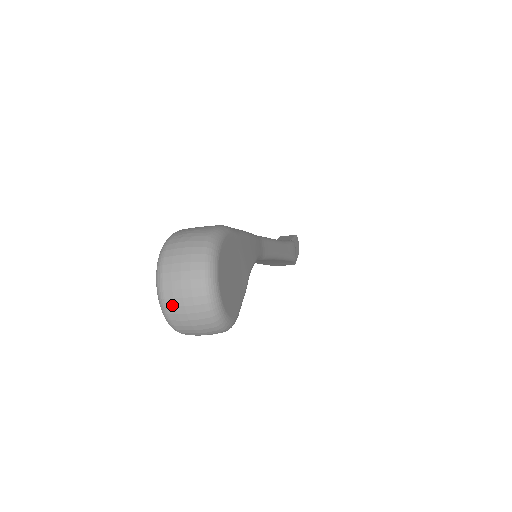
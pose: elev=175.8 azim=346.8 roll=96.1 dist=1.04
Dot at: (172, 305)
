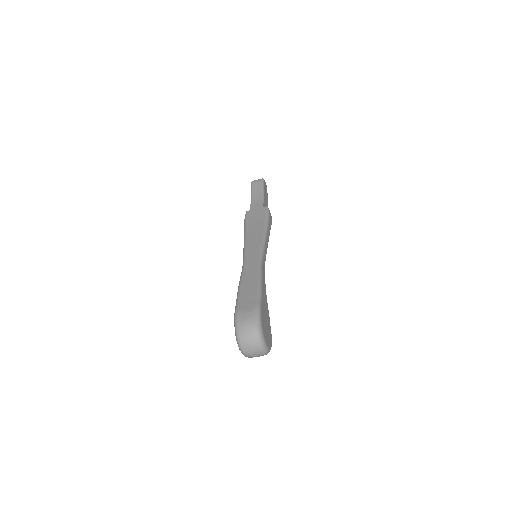
Dot at: (249, 356)
